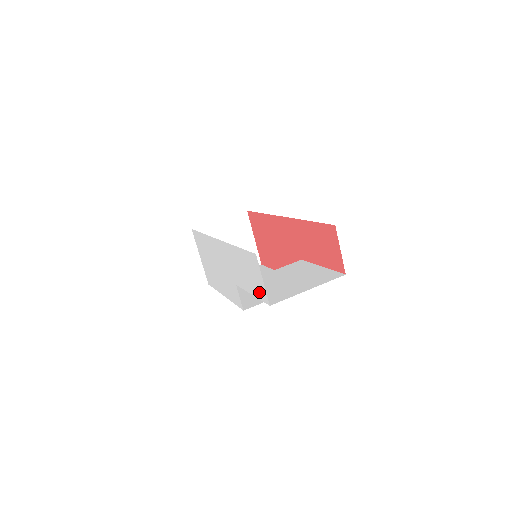
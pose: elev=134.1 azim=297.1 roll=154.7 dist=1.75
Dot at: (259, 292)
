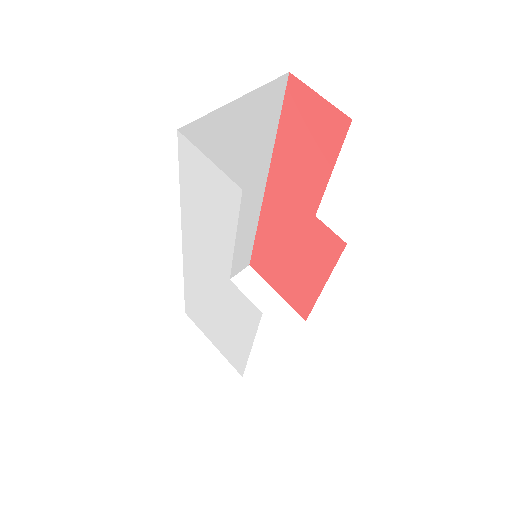
Dot at: (227, 203)
